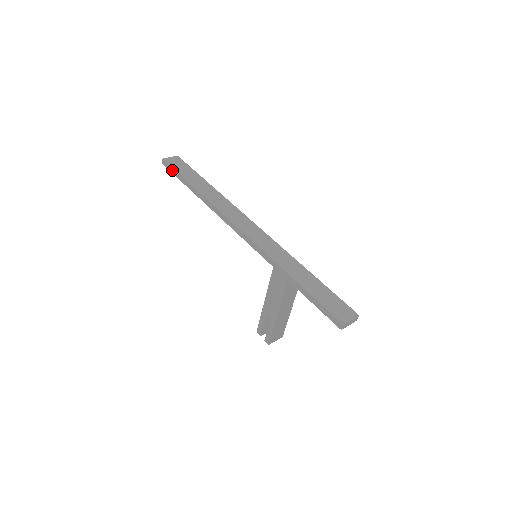
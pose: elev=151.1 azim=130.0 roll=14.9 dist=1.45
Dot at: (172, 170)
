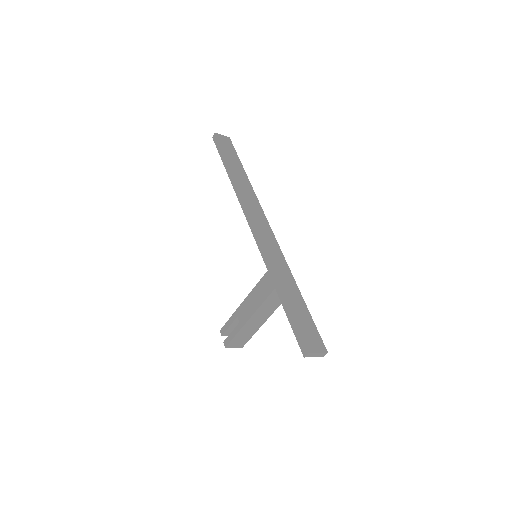
Dot at: (218, 146)
